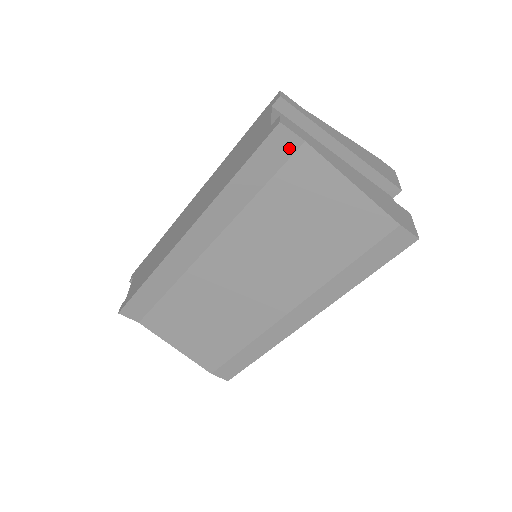
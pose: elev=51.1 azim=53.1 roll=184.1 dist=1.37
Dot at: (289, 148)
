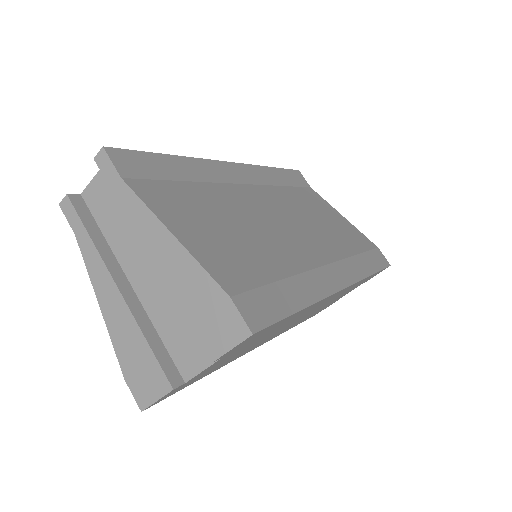
Dot at: (303, 183)
